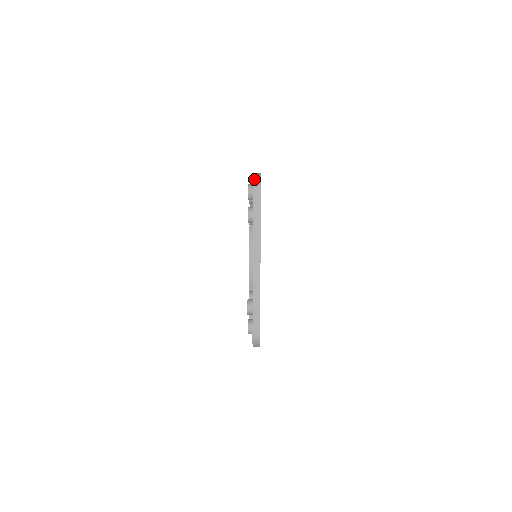
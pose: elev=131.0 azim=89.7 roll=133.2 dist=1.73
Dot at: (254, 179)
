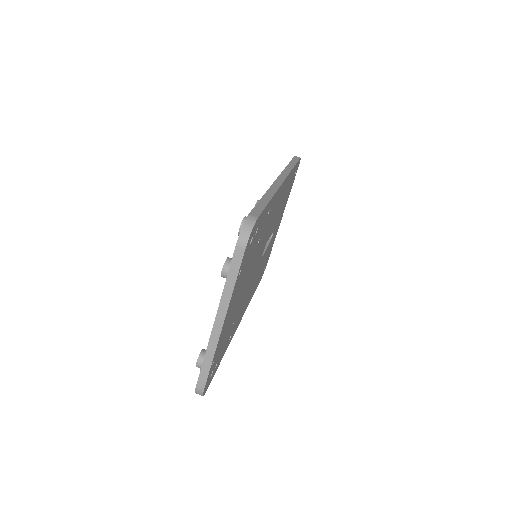
Dot at: (242, 231)
